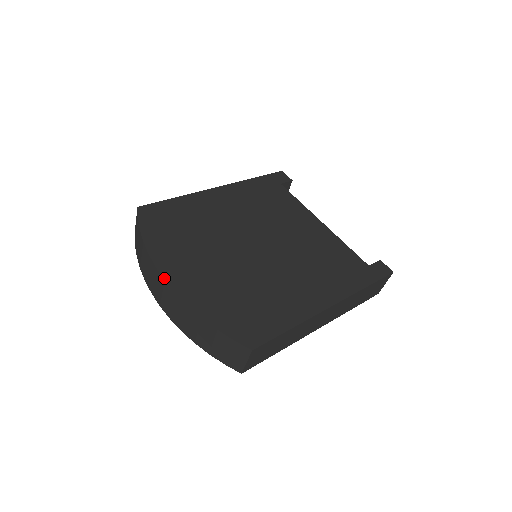
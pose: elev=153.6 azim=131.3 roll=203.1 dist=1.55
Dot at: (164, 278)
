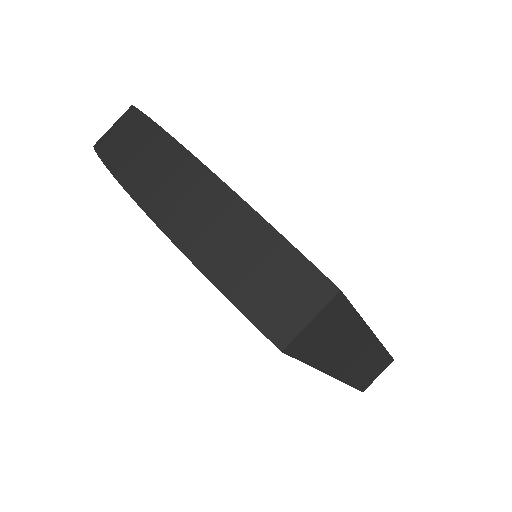
Dot at: occluded
